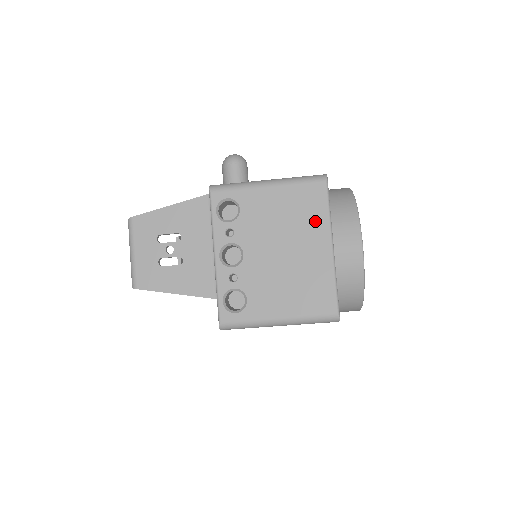
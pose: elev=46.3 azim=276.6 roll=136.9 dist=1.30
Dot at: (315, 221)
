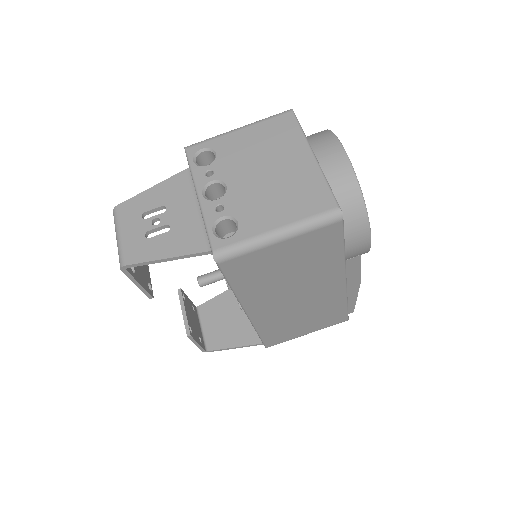
Dot at: (290, 141)
